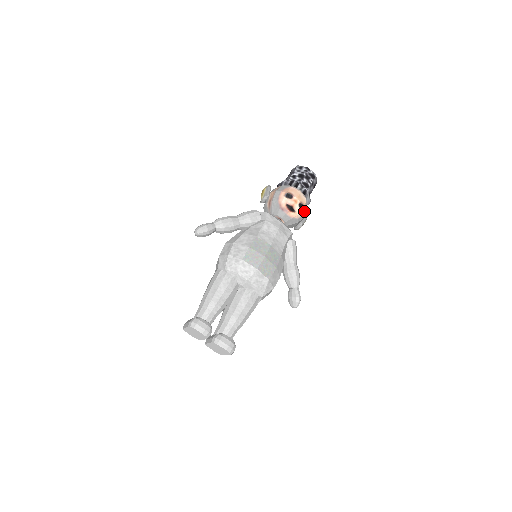
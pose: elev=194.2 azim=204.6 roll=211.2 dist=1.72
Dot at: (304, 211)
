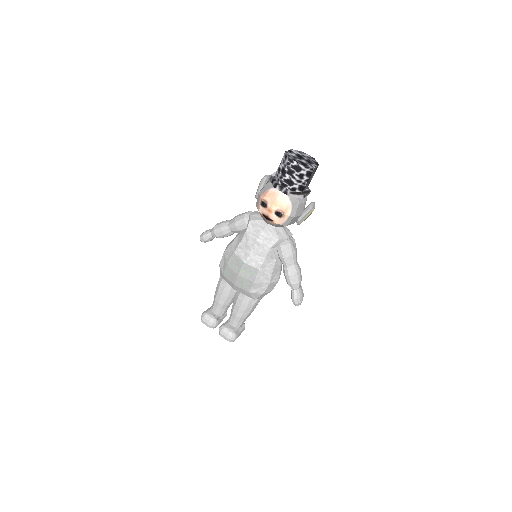
Dot at: (287, 216)
